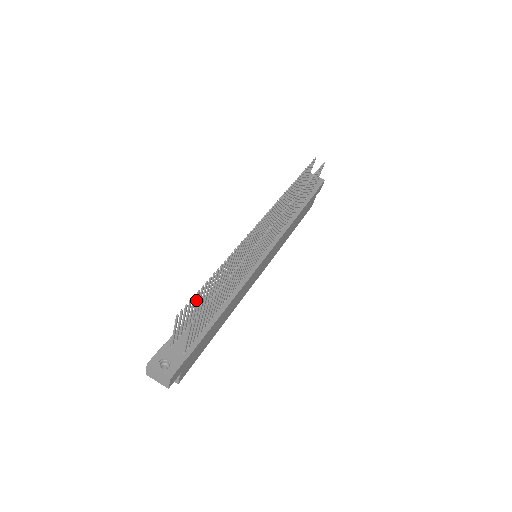
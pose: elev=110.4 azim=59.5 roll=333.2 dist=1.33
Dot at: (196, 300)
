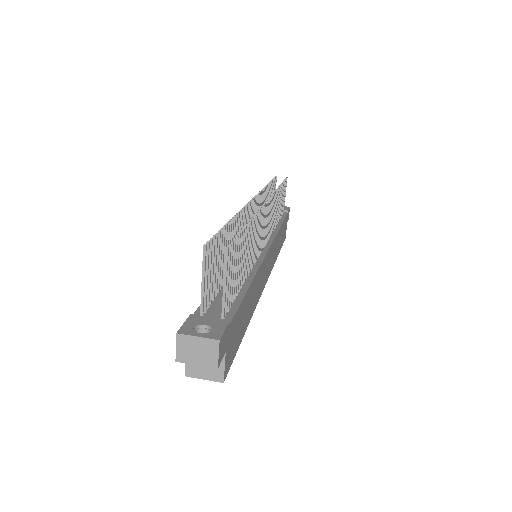
Dot at: (217, 251)
